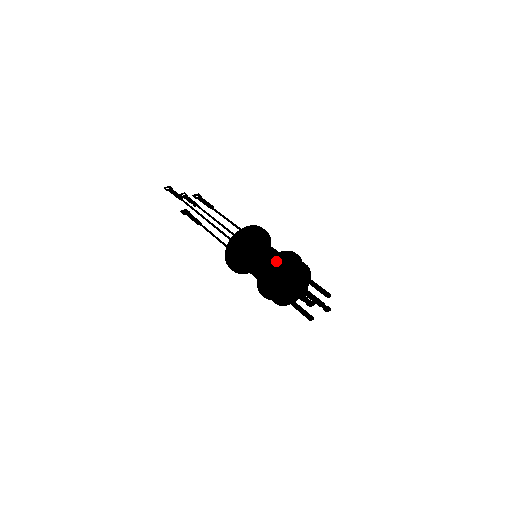
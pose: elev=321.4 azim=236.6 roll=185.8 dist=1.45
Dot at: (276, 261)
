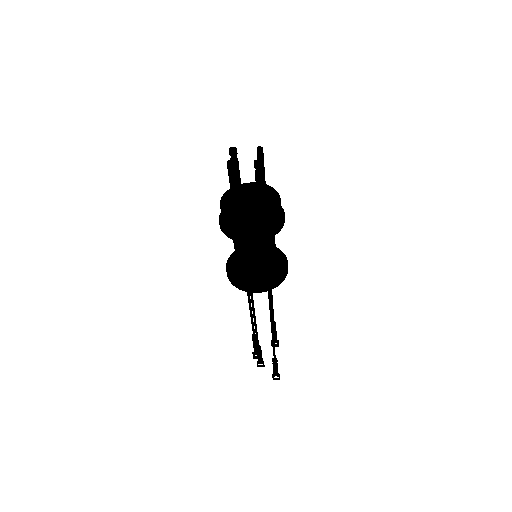
Dot at: occluded
